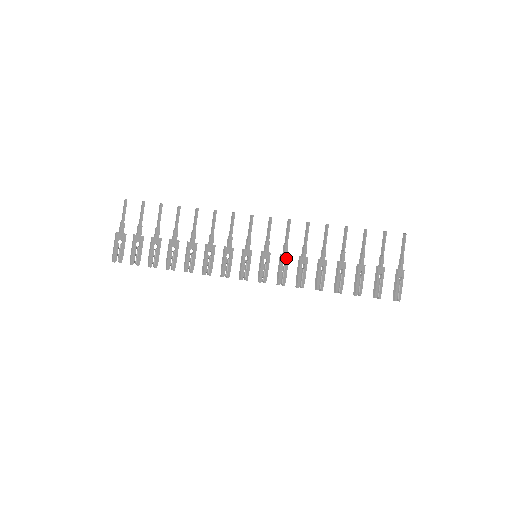
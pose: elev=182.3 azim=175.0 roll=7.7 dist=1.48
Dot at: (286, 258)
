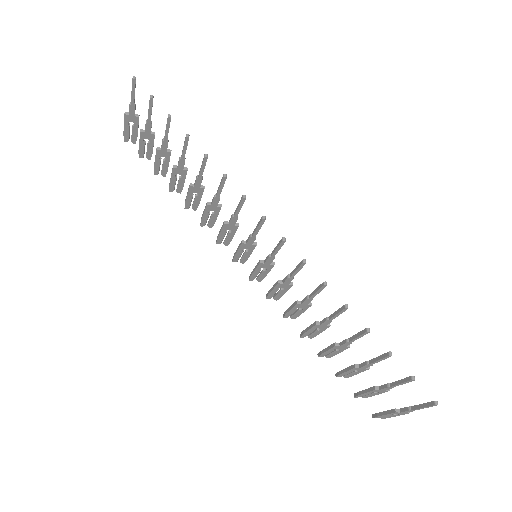
Dot at: (286, 286)
